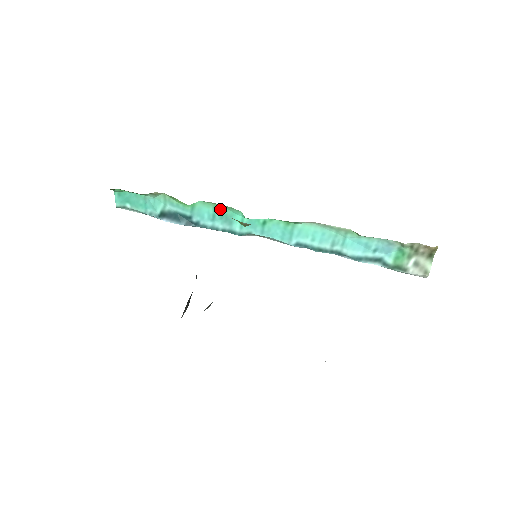
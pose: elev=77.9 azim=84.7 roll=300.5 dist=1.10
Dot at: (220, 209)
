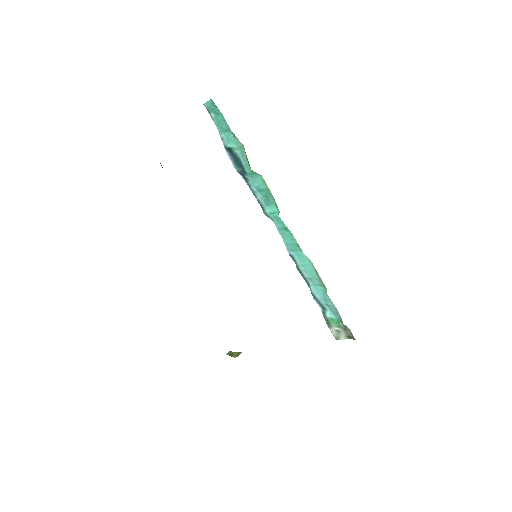
Dot at: (269, 193)
